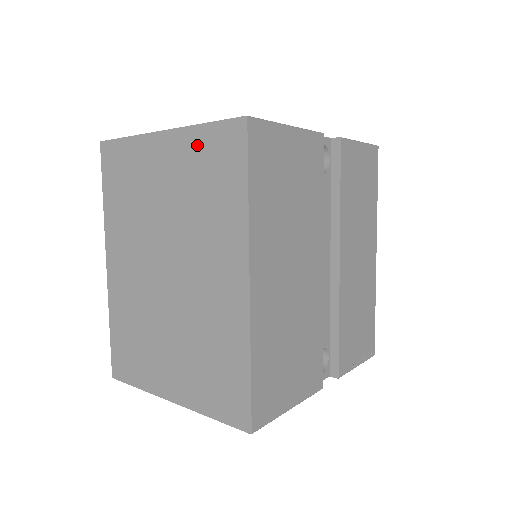
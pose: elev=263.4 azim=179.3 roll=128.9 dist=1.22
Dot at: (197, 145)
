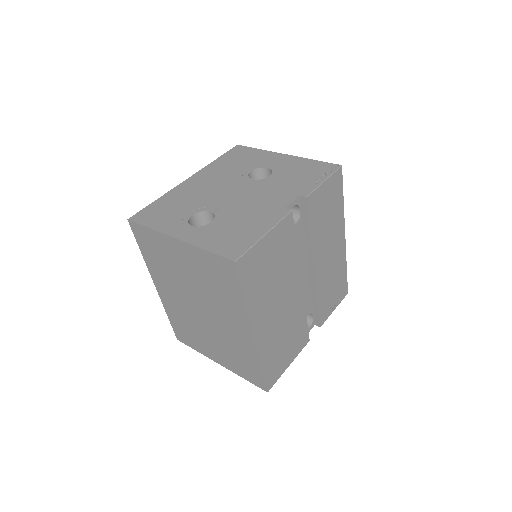
Dot at: (204, 259)
